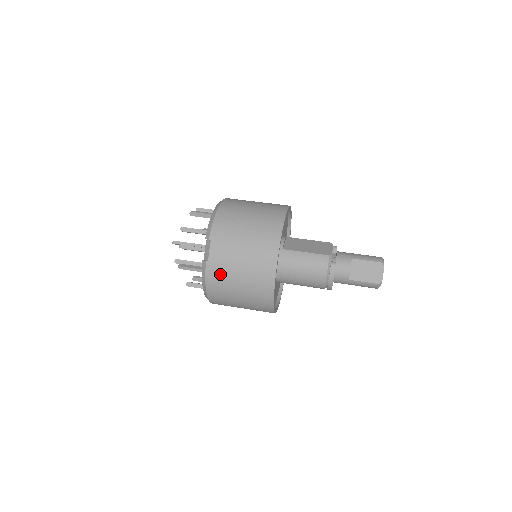
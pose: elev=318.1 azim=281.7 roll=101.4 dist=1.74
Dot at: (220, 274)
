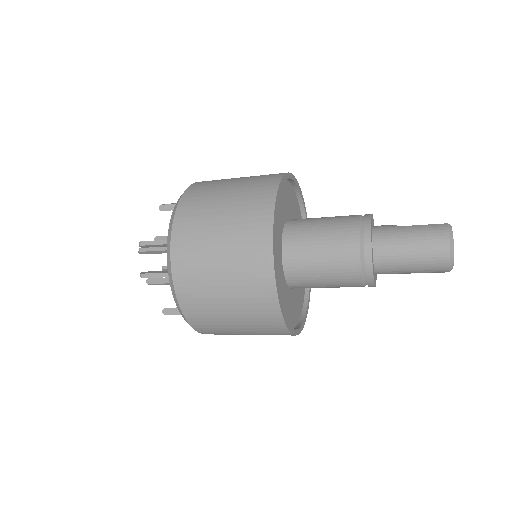
Dot at: occluded
